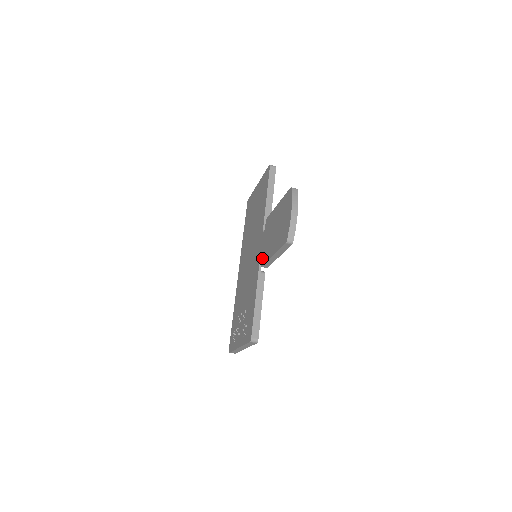
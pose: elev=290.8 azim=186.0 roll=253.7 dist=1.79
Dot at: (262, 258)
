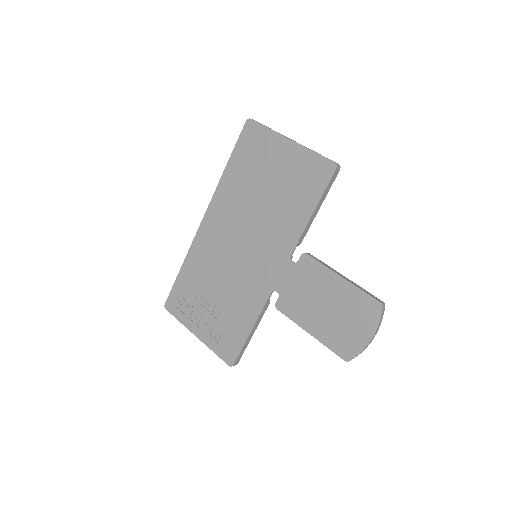
Dot at: (281, 299)
